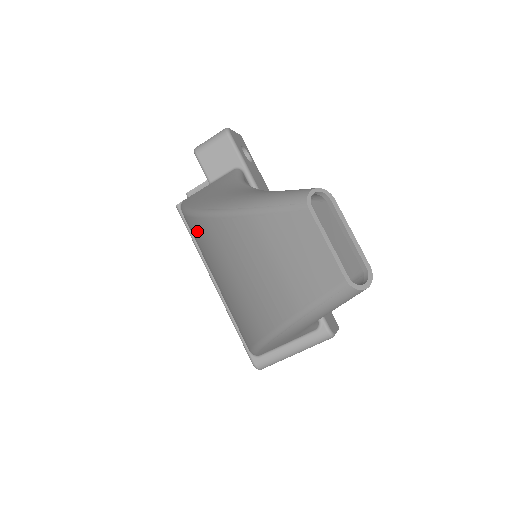
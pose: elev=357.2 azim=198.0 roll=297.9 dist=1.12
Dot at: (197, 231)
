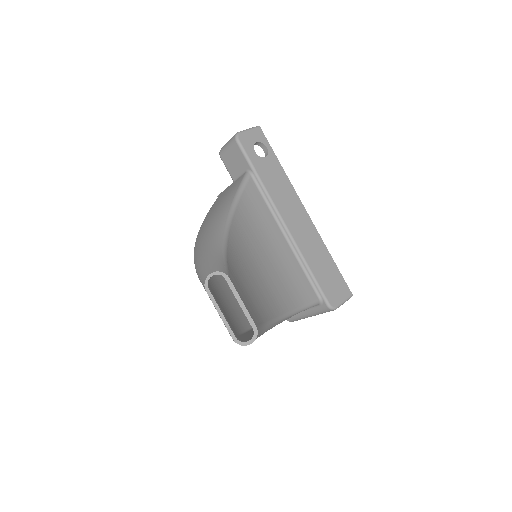
Dot at: occluded
